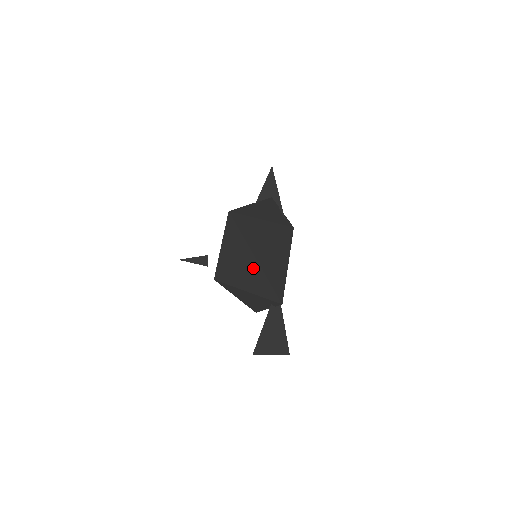
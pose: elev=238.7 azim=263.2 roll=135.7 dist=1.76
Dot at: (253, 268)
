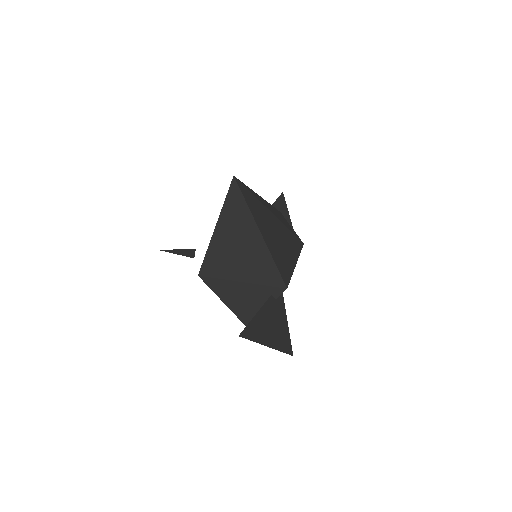
Dot at: (253, 243)
